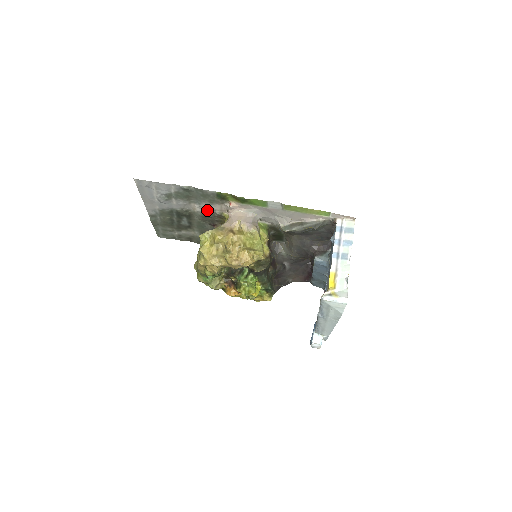
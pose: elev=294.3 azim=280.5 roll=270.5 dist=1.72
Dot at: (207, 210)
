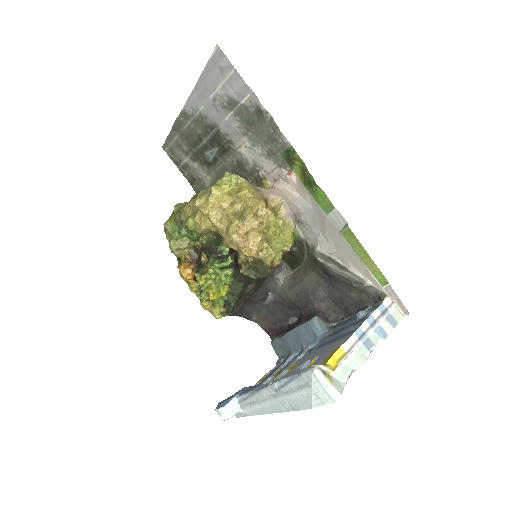
Dot at: (252, 160)
